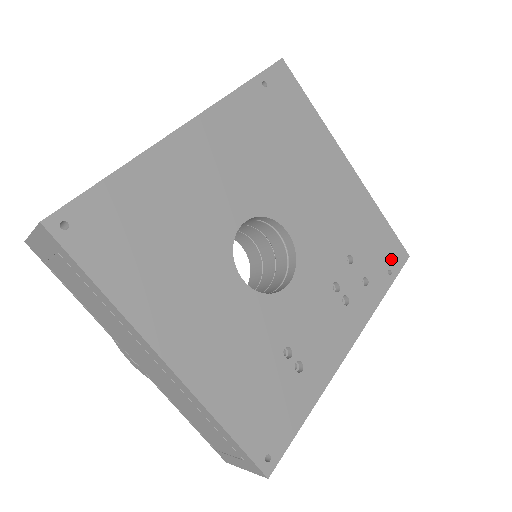
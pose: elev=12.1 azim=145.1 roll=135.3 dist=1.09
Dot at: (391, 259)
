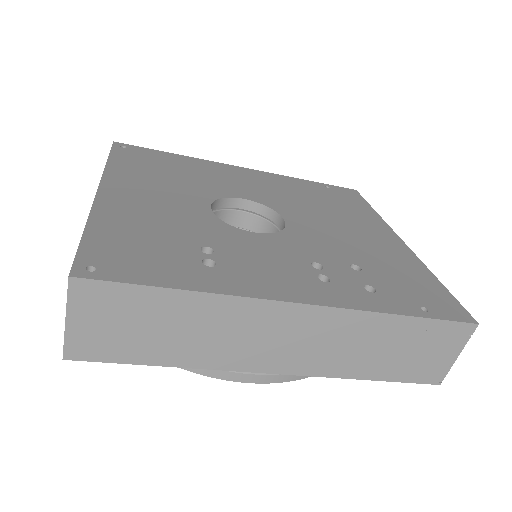
Dot at: (434, 305)
